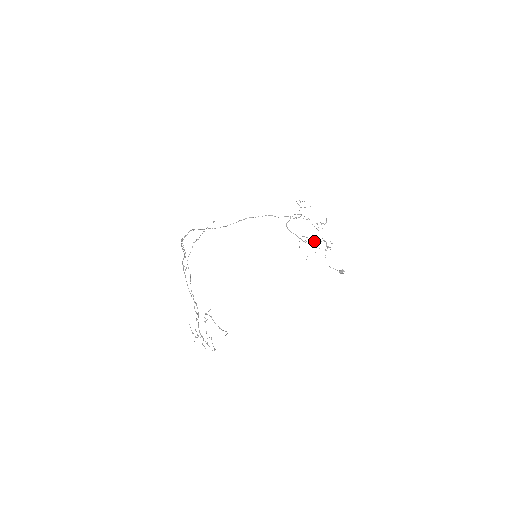
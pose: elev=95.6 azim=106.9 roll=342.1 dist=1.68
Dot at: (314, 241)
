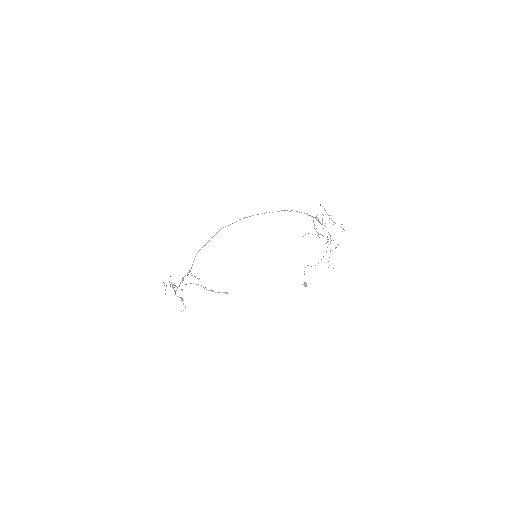
Dot at: occluded
